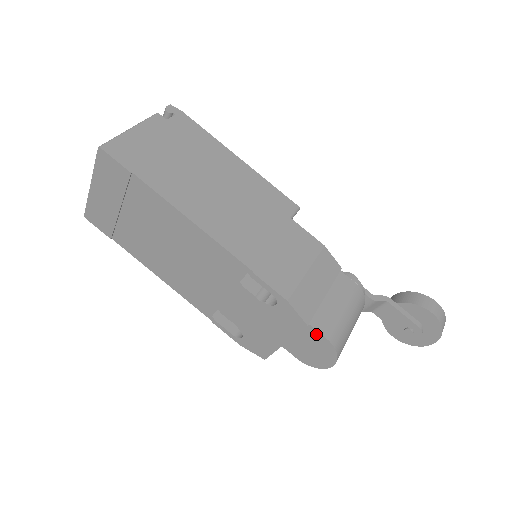
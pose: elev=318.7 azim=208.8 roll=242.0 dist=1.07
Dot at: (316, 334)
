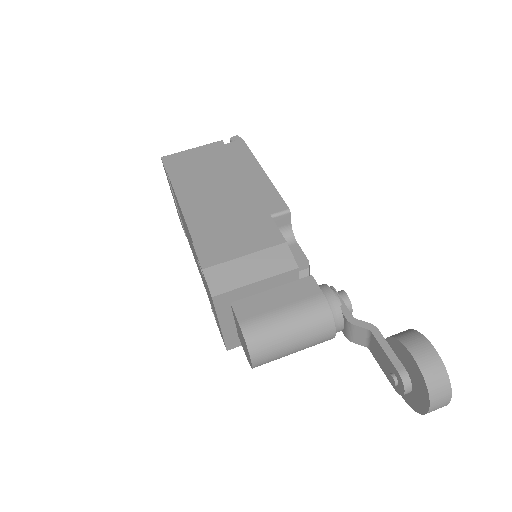
Dot at: (236, 318)
